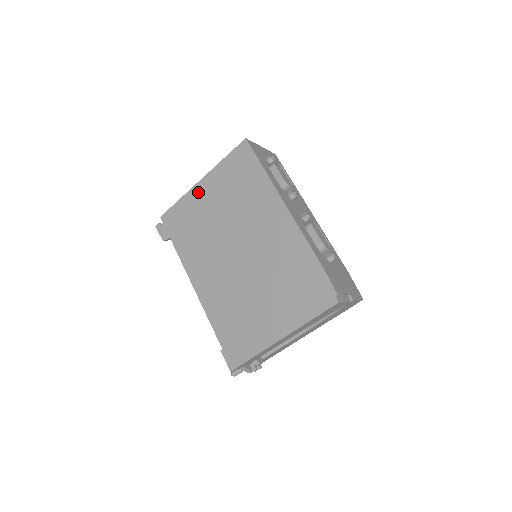
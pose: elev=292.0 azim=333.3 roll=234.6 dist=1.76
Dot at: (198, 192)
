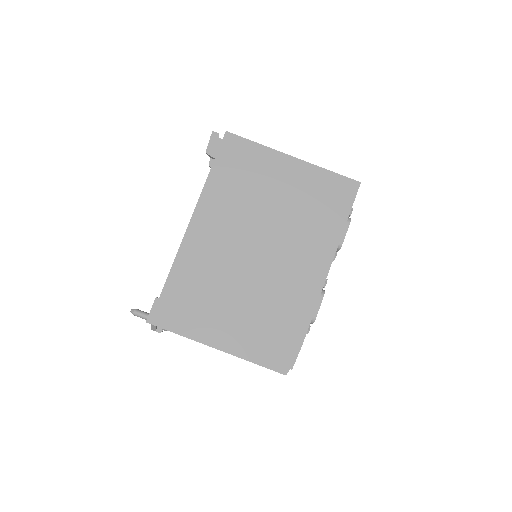
Dot at: (281, 162)
